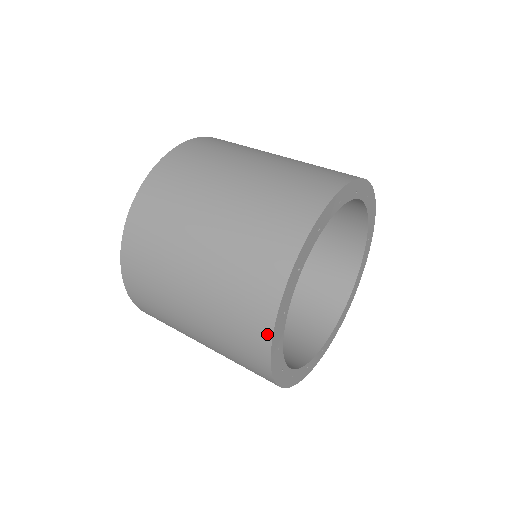
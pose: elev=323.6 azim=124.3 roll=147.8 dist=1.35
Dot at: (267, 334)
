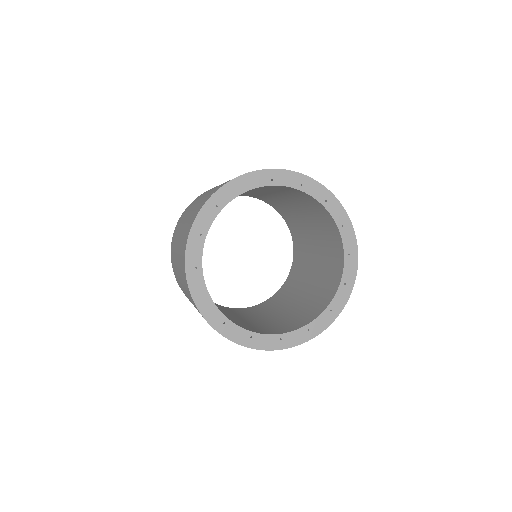
Dot at: (223, 185)
